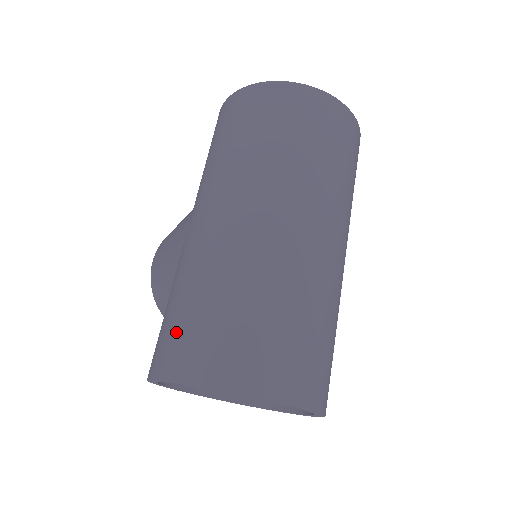
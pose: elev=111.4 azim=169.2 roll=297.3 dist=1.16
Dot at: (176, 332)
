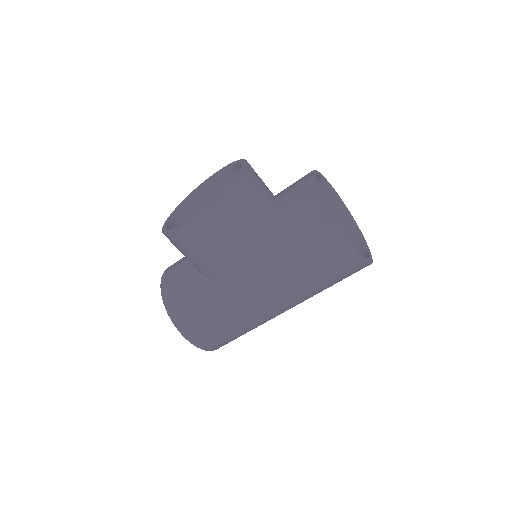
Dot at: (217, 337)
